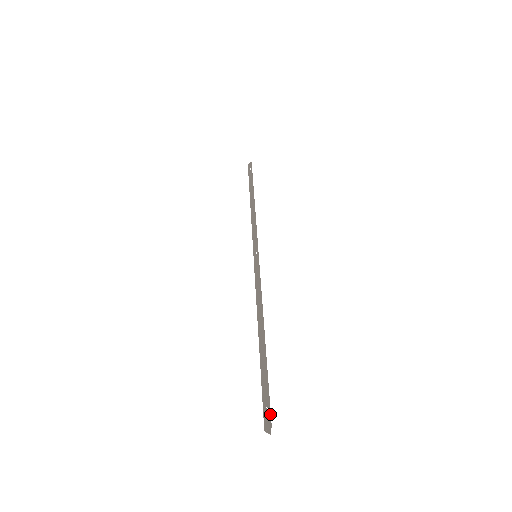
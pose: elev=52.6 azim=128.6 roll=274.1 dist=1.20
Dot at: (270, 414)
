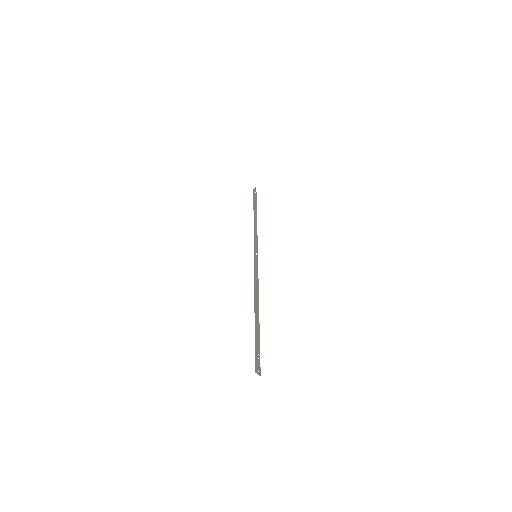
Dot at: occluded
